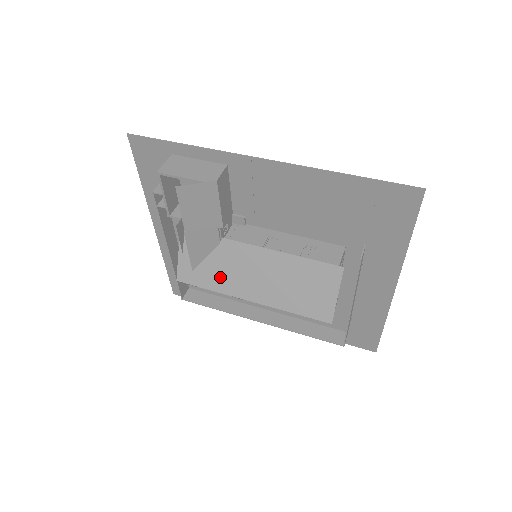
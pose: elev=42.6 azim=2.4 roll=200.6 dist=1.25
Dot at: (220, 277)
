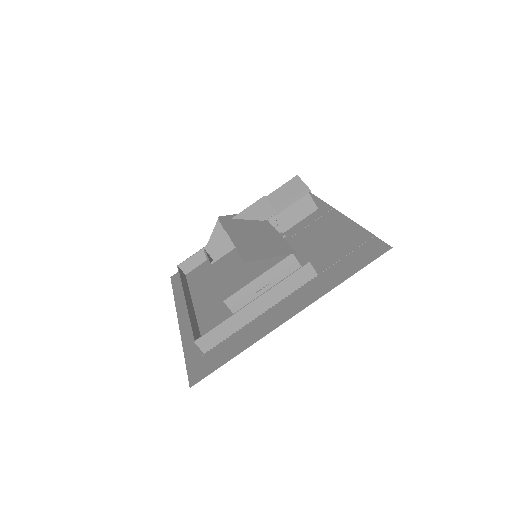
Dot at: (237, 225)
